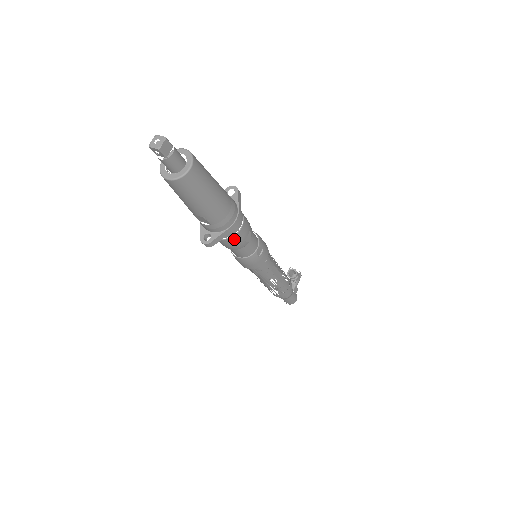
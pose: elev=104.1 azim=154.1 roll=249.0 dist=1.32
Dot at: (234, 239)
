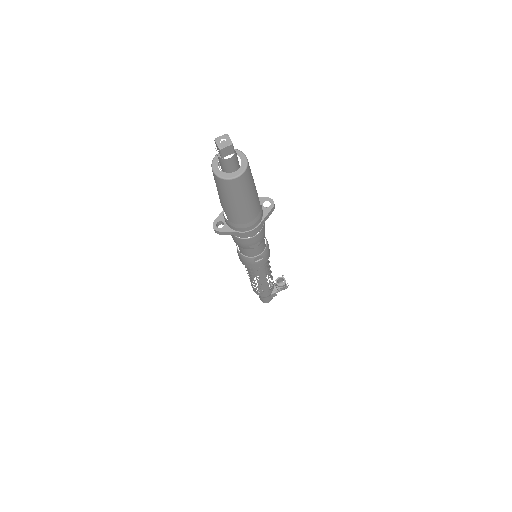
Dot at: (241, 240)
